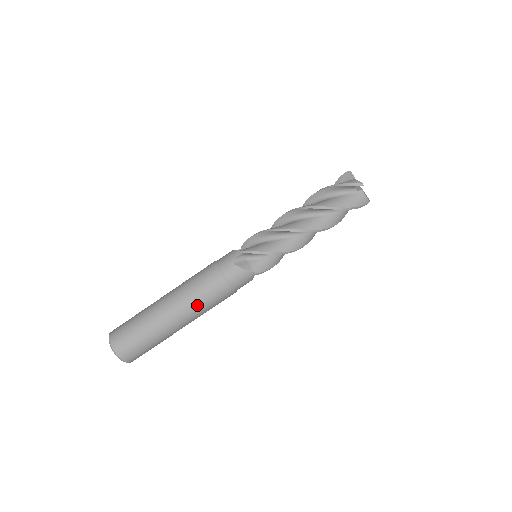
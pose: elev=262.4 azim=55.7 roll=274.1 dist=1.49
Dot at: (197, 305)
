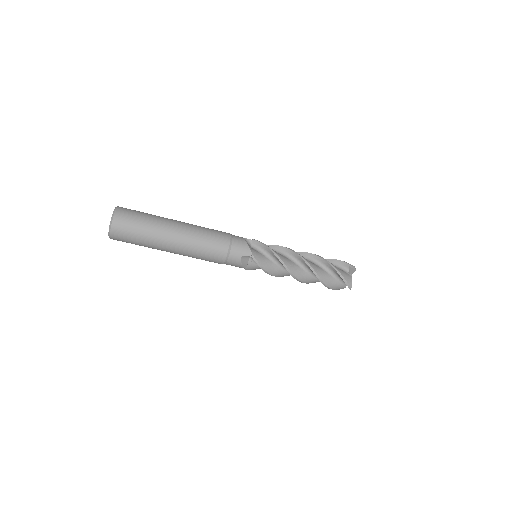
Dot at: (193, 256)
